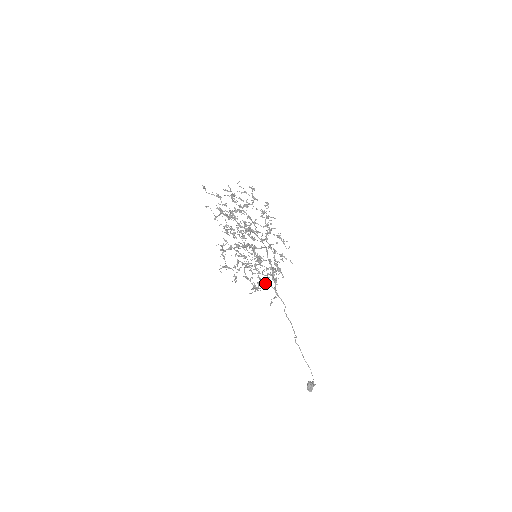
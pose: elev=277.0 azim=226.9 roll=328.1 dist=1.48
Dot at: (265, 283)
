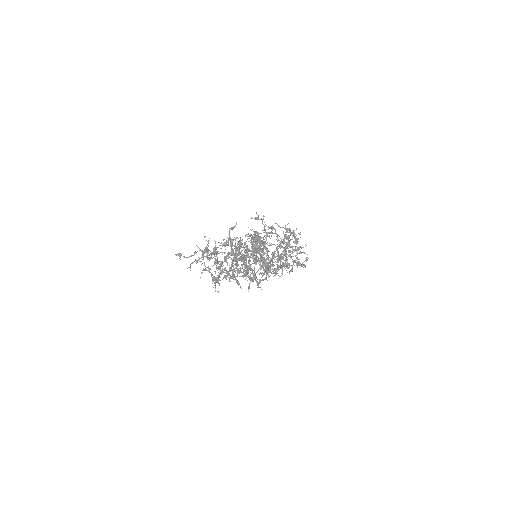
Dot at: occluded
